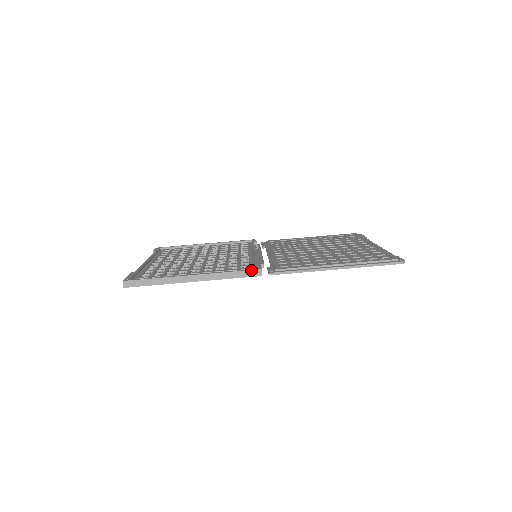
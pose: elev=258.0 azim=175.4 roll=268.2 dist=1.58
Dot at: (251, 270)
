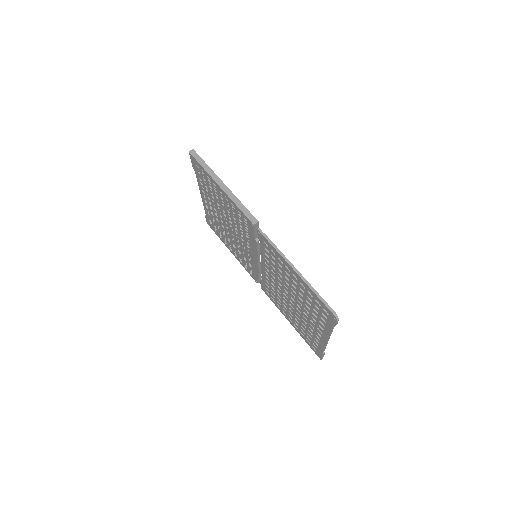
Dot at: (253, 216)
